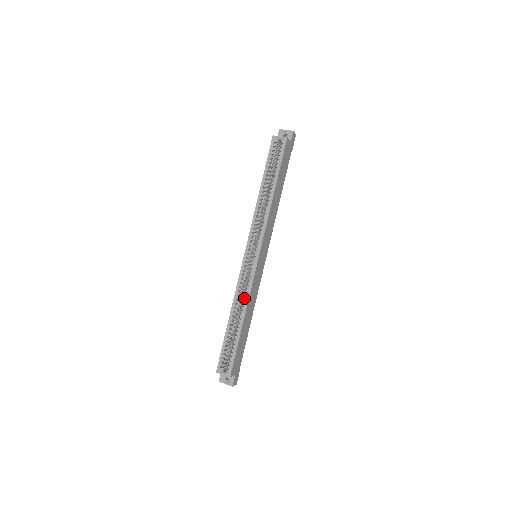
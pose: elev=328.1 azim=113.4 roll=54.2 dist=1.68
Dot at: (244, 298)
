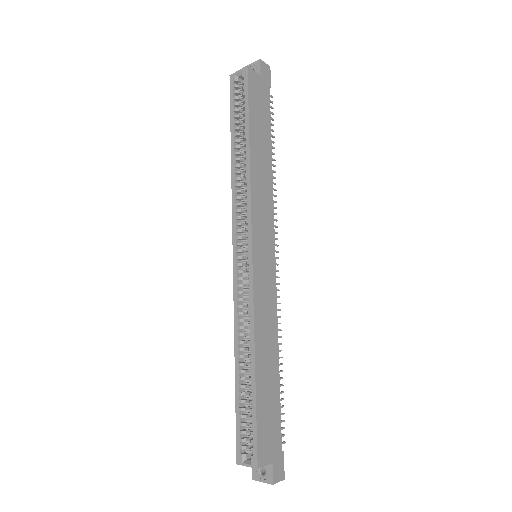
Dot at: occluded
